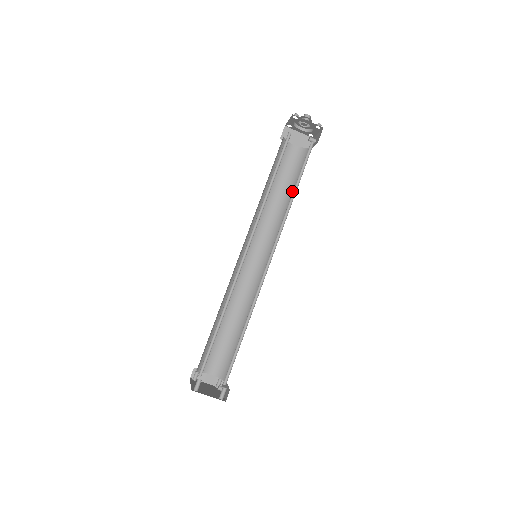
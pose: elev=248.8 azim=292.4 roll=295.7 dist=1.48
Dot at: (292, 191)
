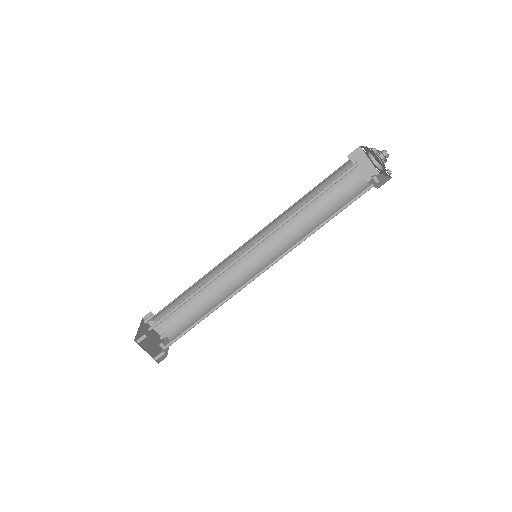
Dot at: (326, 214)
